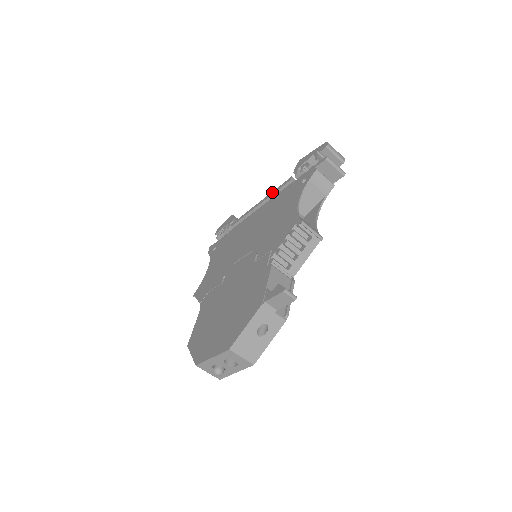
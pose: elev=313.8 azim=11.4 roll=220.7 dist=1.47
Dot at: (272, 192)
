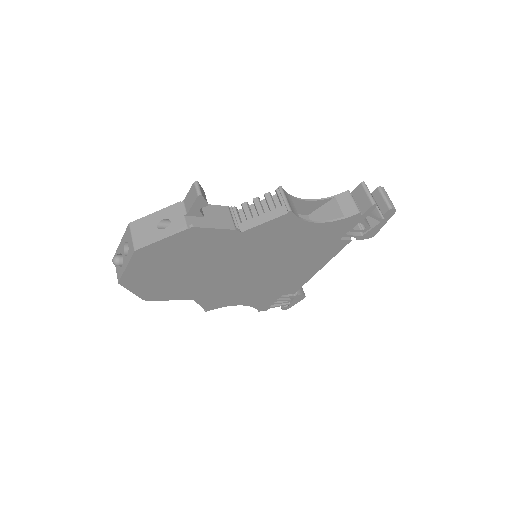
Dot at: occluded
